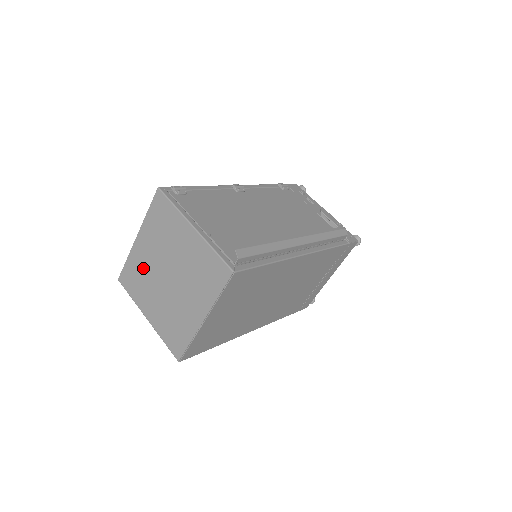
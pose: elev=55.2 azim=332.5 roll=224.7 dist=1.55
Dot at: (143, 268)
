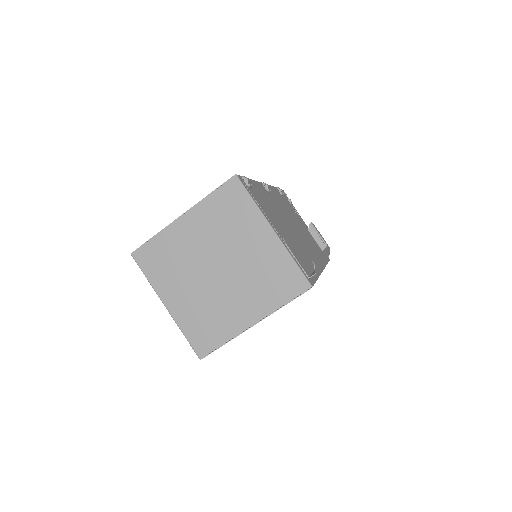
Dot at: (180, 252)
